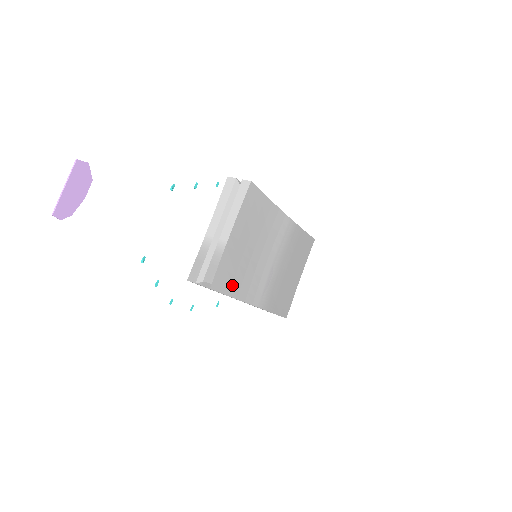
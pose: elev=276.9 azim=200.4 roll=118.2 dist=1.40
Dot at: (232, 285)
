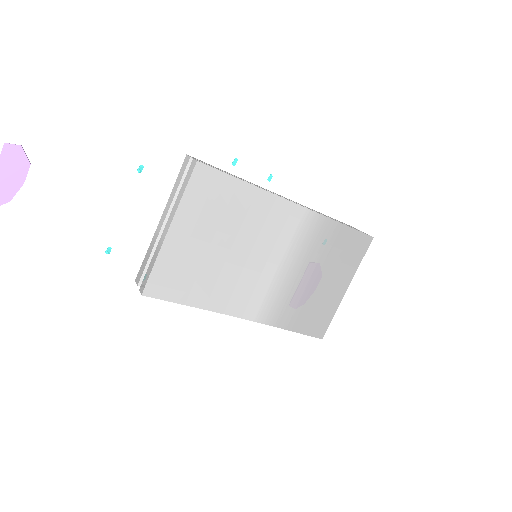
Dot at: (191, 292)
